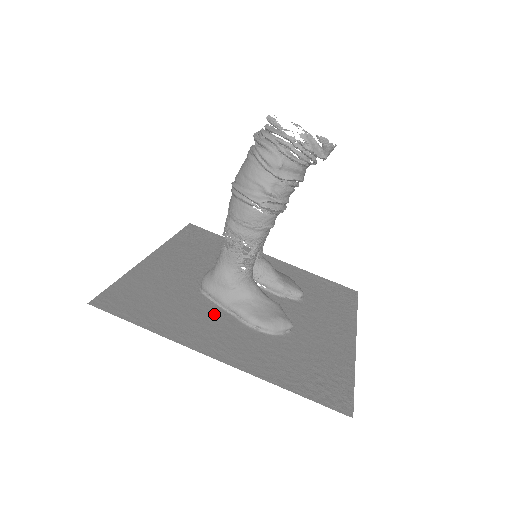
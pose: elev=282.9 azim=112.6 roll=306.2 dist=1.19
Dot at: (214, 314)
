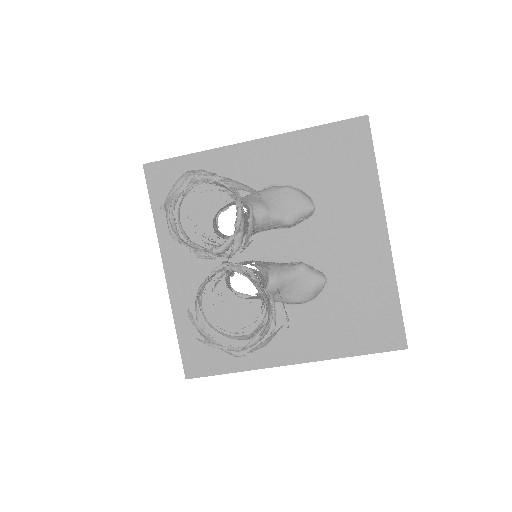
Dot at: (261, 313)
